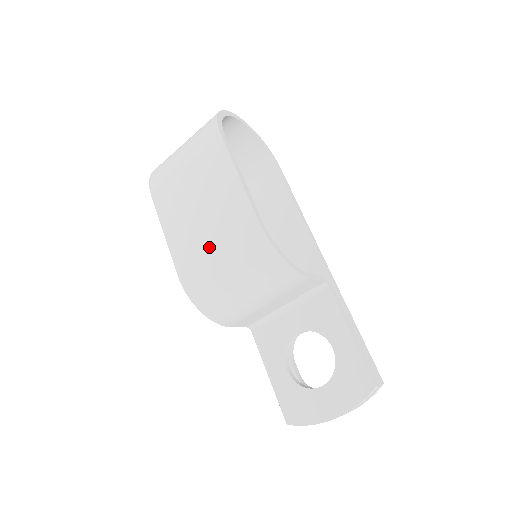
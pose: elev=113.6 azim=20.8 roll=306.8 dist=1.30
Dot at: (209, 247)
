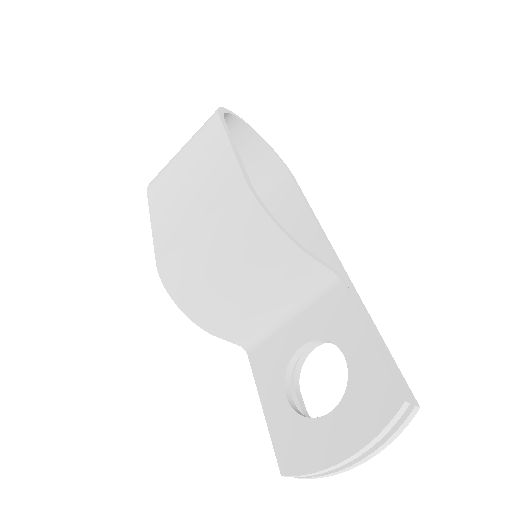
Dot at: (192, 223)
